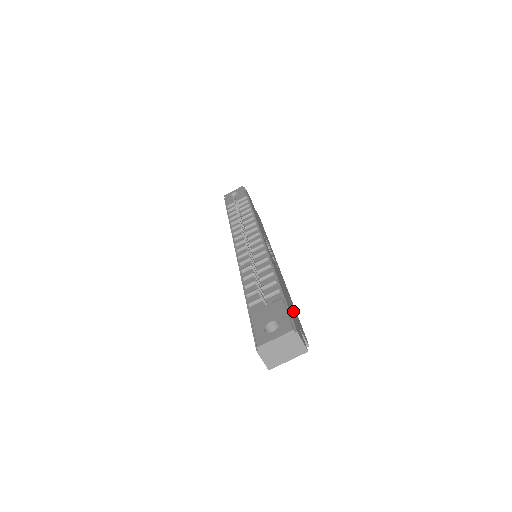
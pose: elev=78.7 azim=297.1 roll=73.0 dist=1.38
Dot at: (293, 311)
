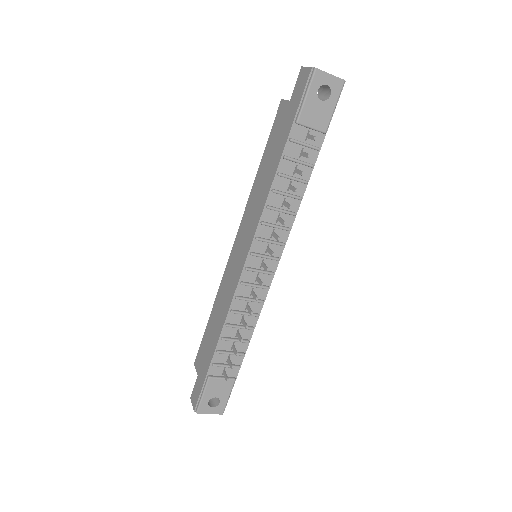
Dot at: occluded
